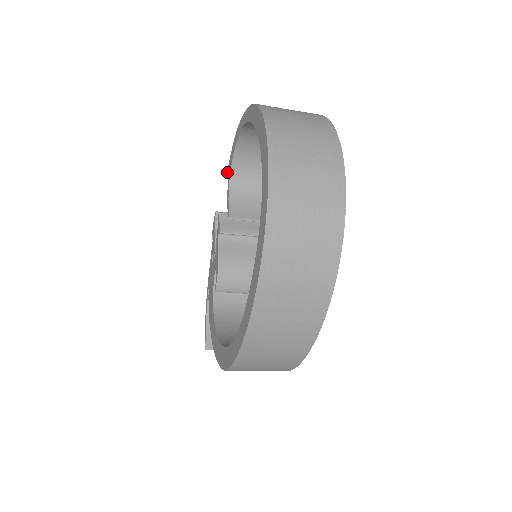
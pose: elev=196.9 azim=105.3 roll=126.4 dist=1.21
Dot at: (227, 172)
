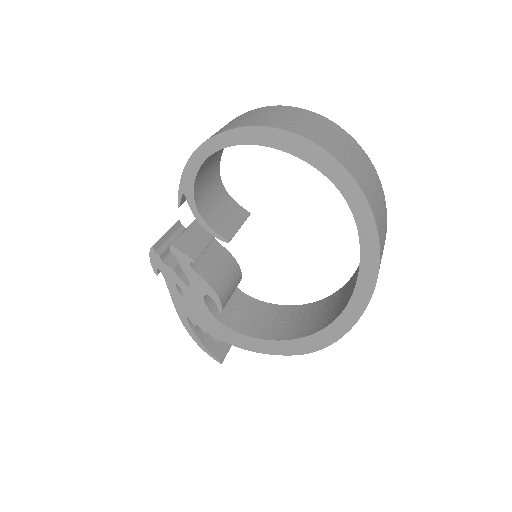
Dot at: (179, 202)
